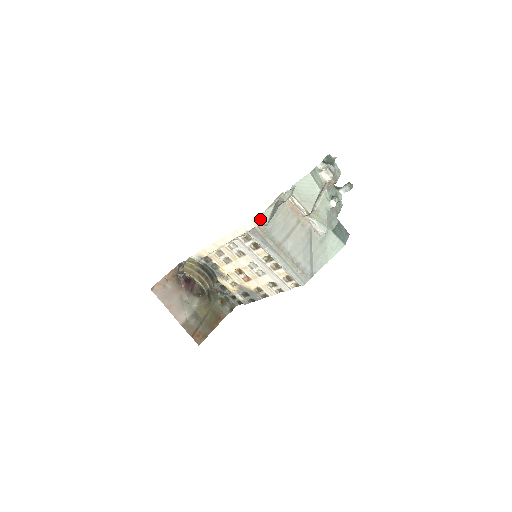
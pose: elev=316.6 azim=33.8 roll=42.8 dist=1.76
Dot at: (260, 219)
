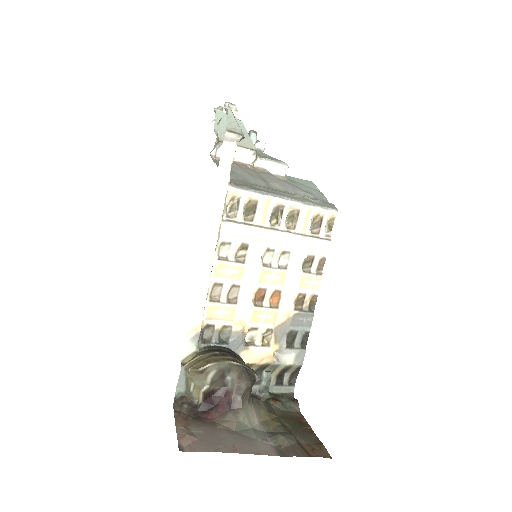
Dot at: (231, 131)
